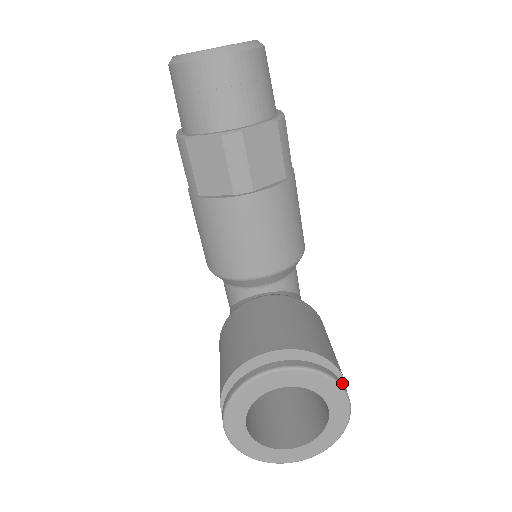
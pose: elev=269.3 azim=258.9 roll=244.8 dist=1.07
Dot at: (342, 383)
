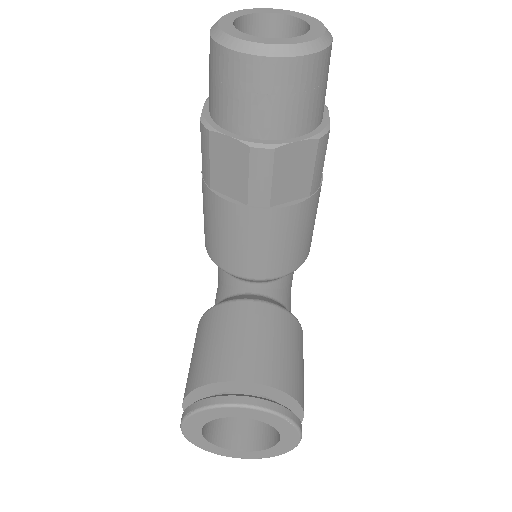
Dot at: (300, 422)
